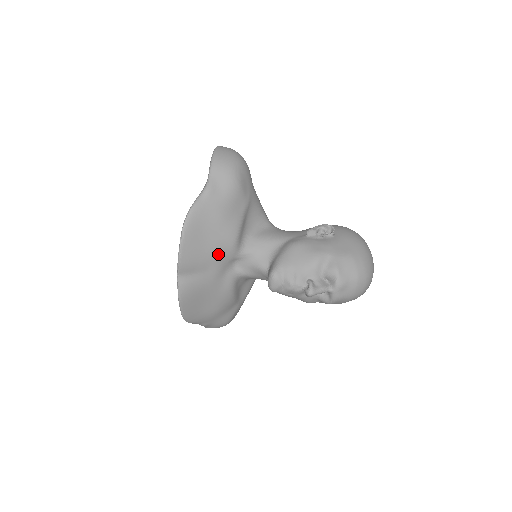
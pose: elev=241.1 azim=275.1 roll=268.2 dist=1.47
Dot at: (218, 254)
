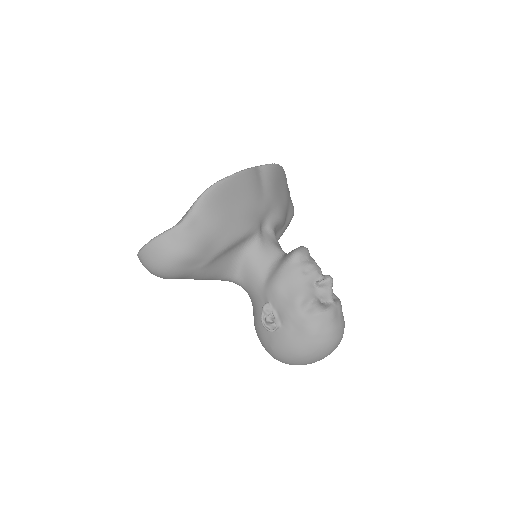
Dot at: (274, 204)
